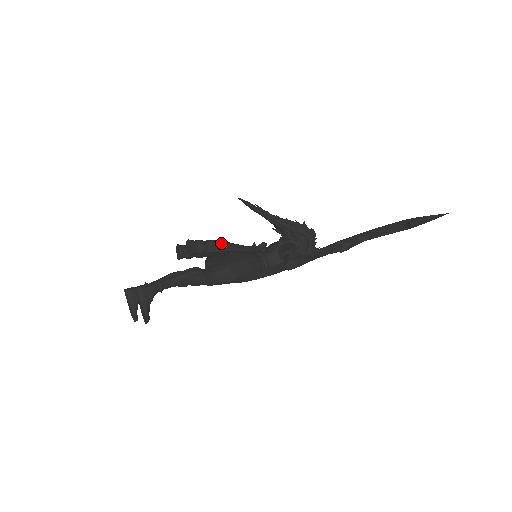
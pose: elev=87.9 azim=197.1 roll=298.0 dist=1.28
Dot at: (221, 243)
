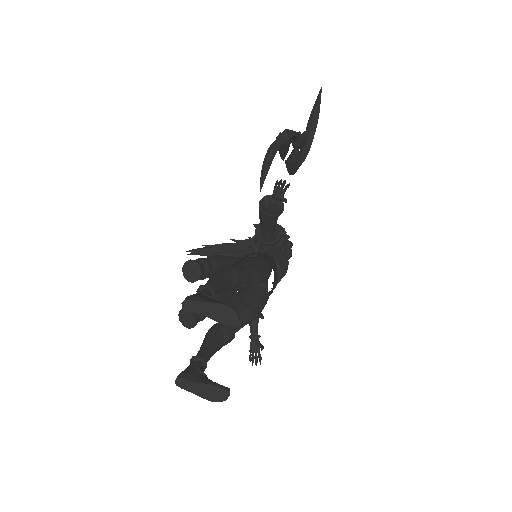
Dot at: occluded
